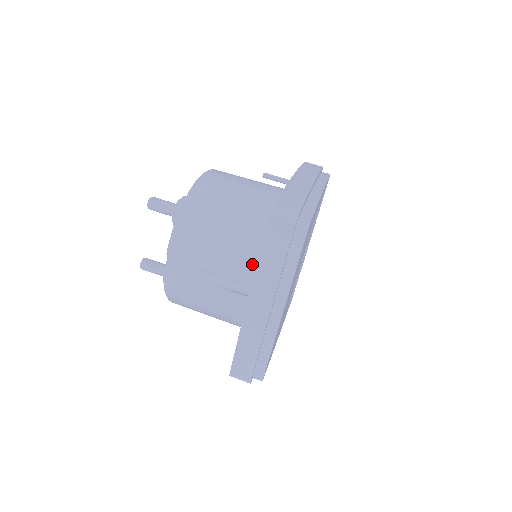
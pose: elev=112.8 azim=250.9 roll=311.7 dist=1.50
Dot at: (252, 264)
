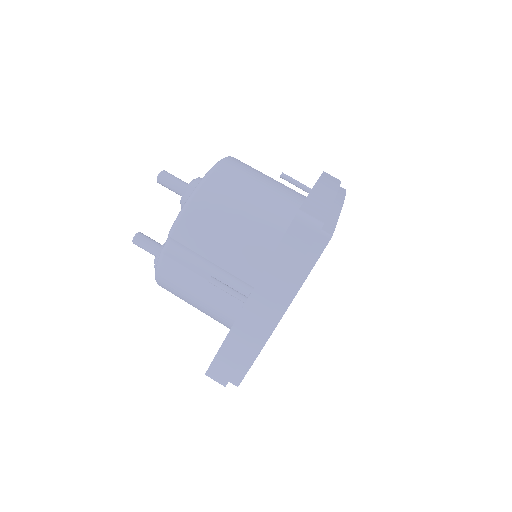
Dot at: (258, 265)
